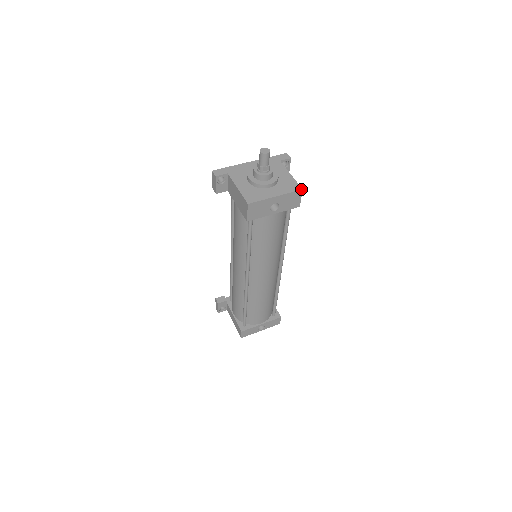
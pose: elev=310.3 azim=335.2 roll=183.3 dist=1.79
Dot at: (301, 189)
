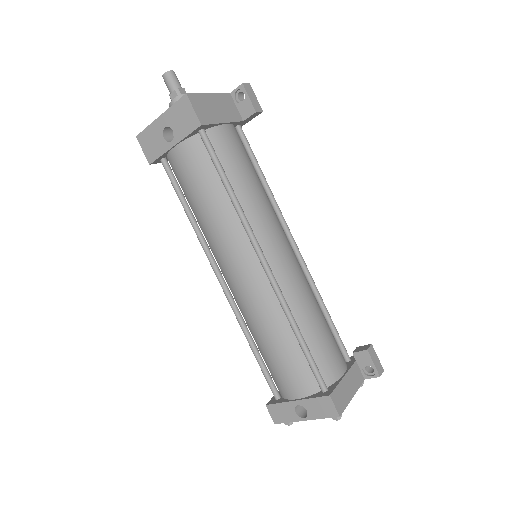
Dot at: (185, 94)
